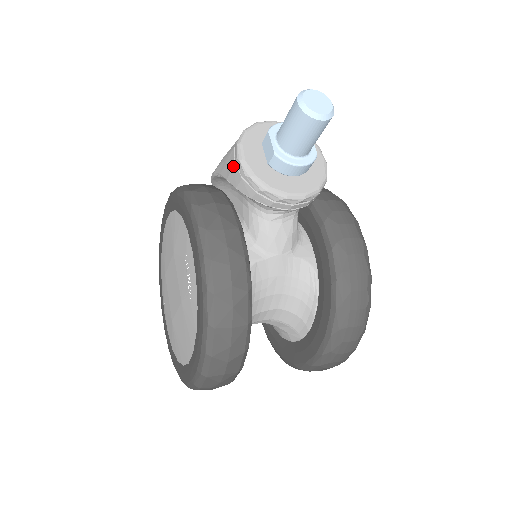
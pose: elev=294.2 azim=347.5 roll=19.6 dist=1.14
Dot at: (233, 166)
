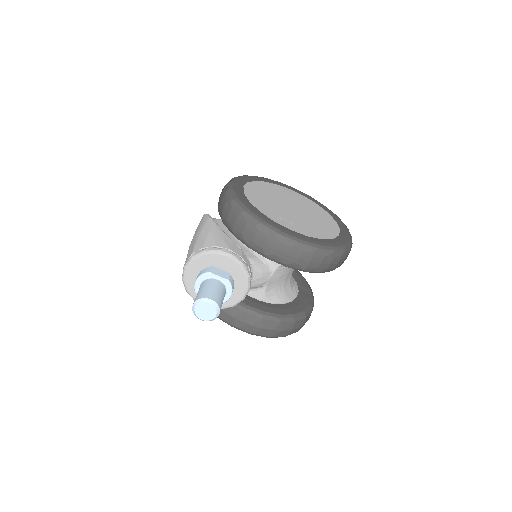
Dot at: occluded
